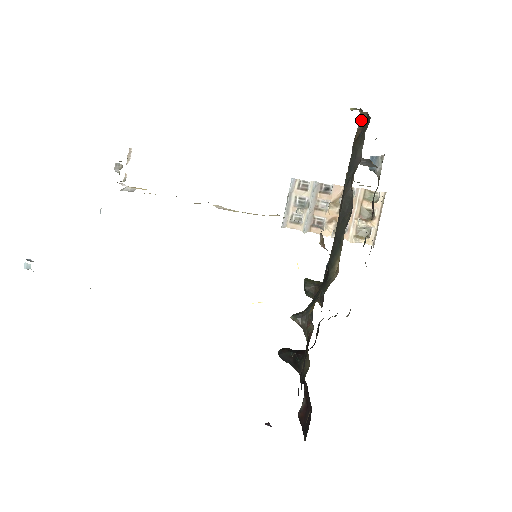
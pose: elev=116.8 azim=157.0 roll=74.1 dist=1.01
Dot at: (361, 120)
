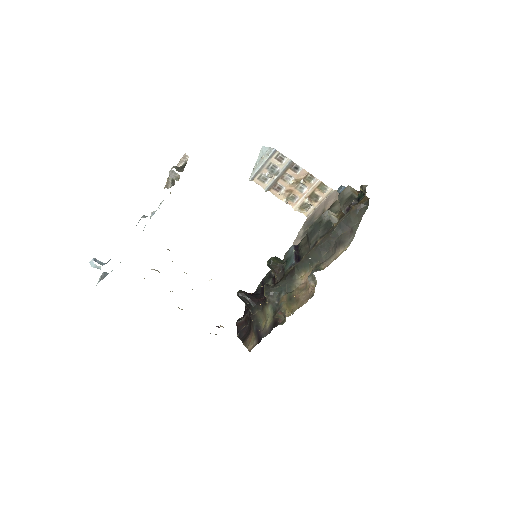
Dot at: (363, 201)
